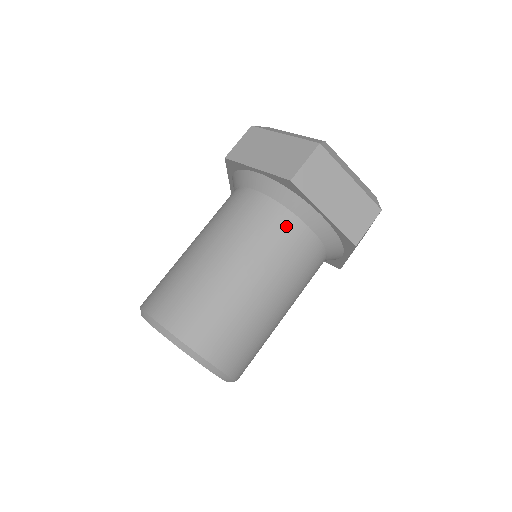
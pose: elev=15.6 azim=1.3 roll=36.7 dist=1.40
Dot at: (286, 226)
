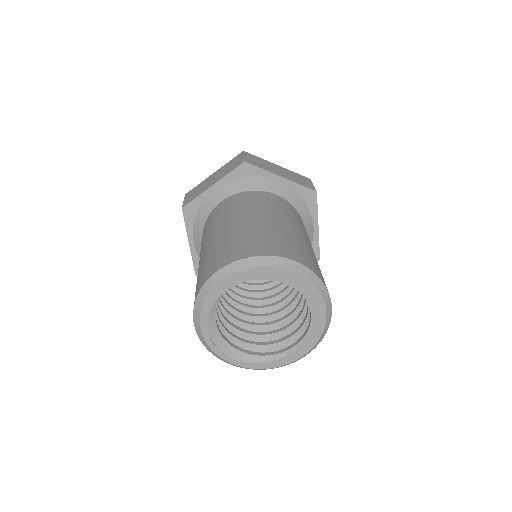
Dot at: (304, 226)
